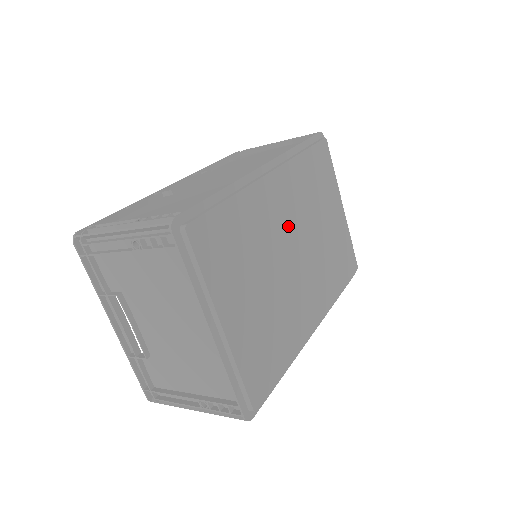
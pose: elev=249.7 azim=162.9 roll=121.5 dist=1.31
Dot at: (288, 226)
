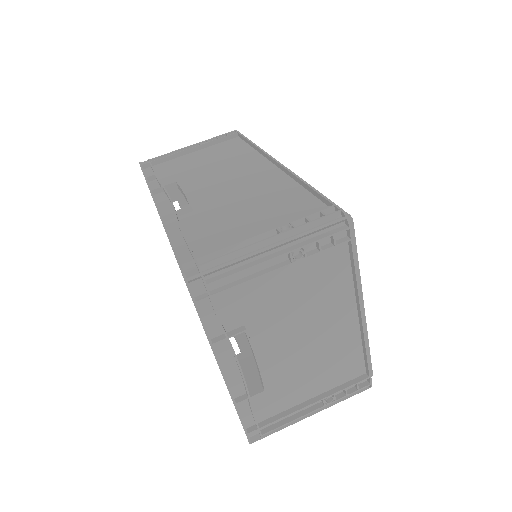
Dot at: occluded
